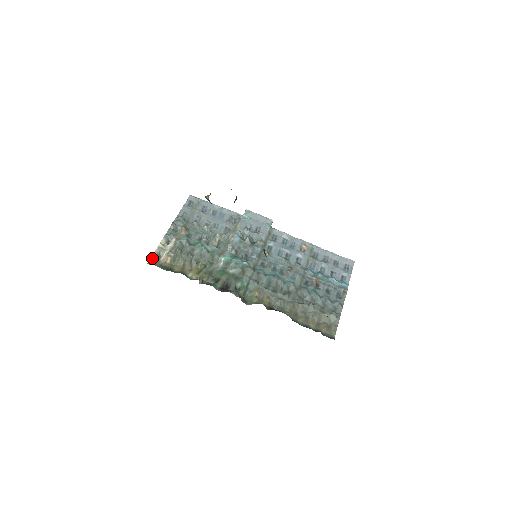
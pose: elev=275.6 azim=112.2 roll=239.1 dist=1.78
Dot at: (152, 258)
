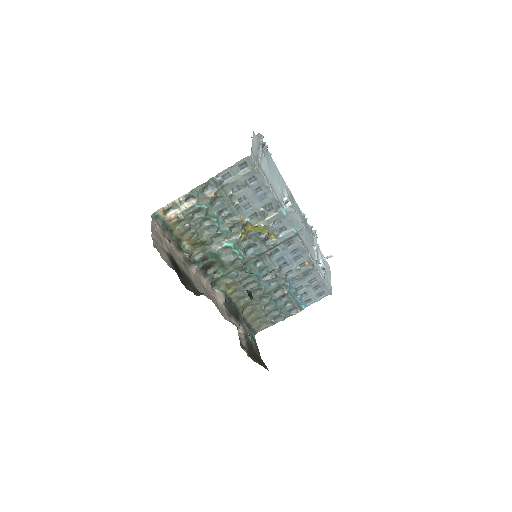
Dot at: (160, 210)
